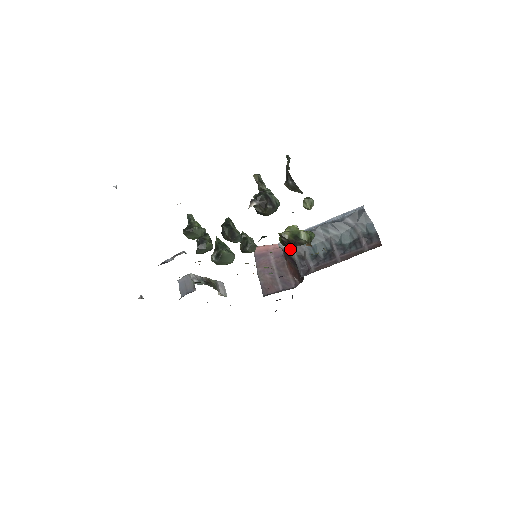
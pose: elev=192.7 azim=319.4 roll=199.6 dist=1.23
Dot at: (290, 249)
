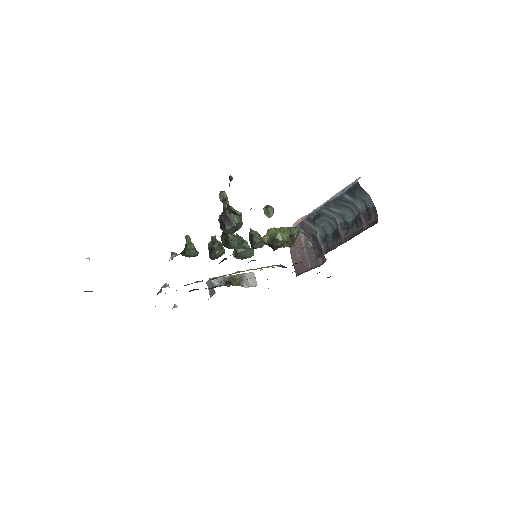
Dot at: occluded
